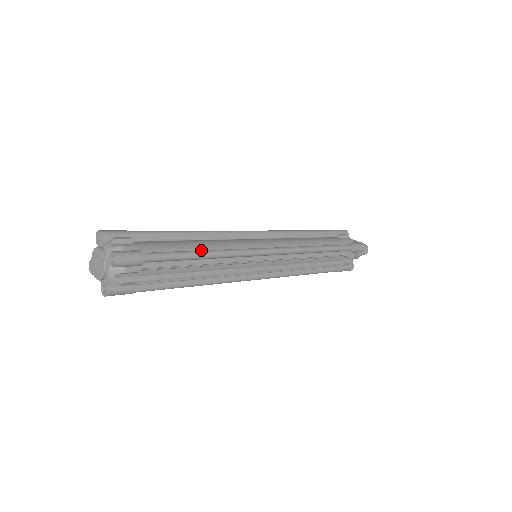
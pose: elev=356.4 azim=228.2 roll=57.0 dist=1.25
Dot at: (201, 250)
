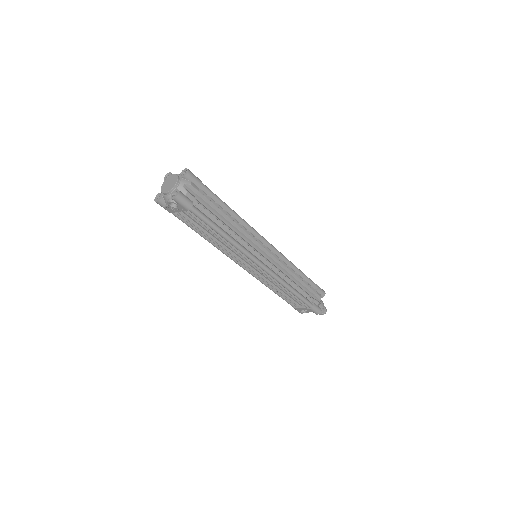
Dot at: occluded
